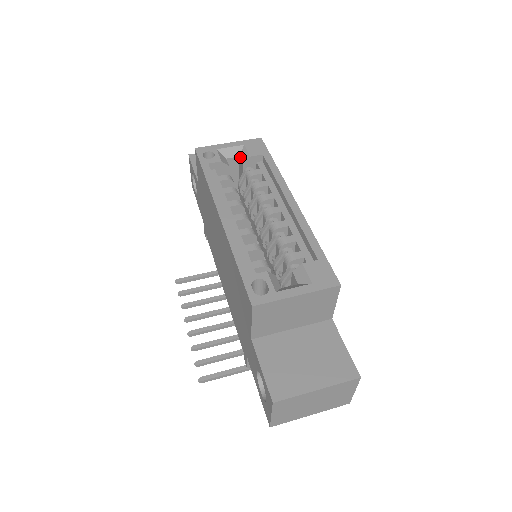
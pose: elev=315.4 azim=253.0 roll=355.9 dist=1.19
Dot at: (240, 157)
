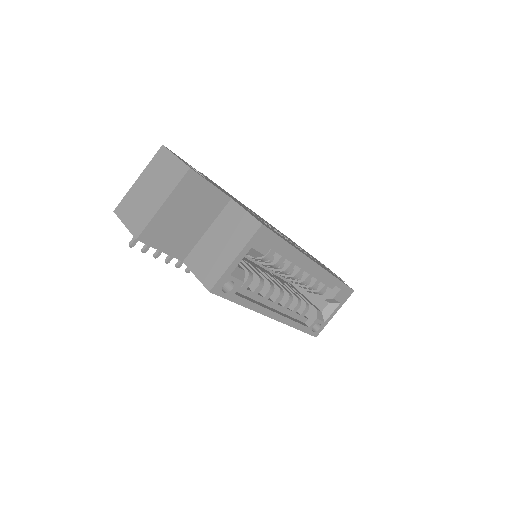
Dot at: (248, 254)
